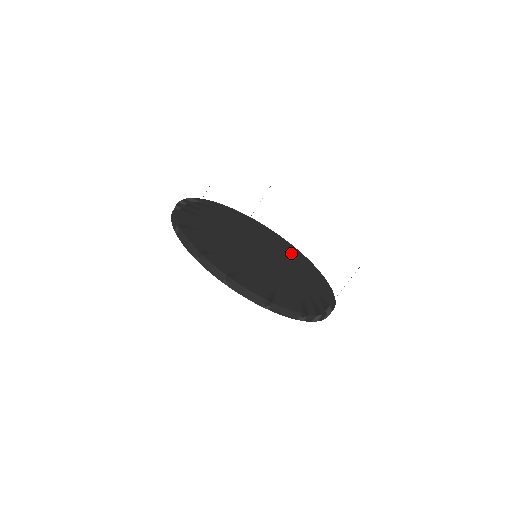
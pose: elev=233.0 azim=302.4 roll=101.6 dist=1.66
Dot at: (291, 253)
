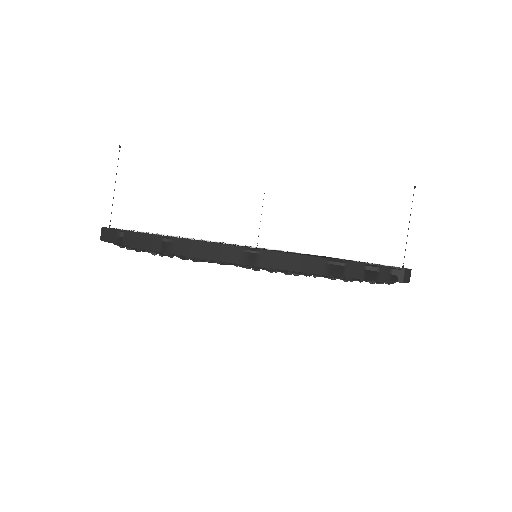
Dot at: occluded
